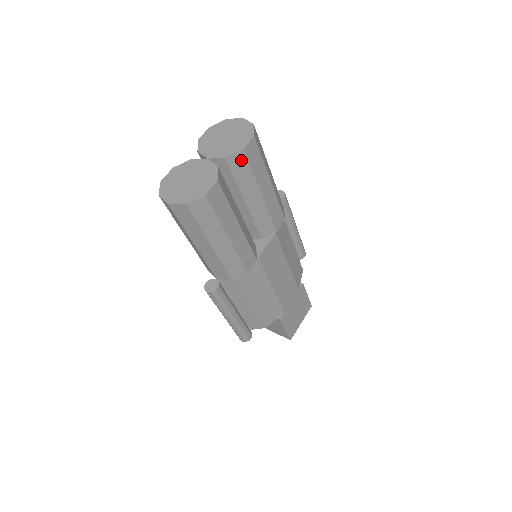
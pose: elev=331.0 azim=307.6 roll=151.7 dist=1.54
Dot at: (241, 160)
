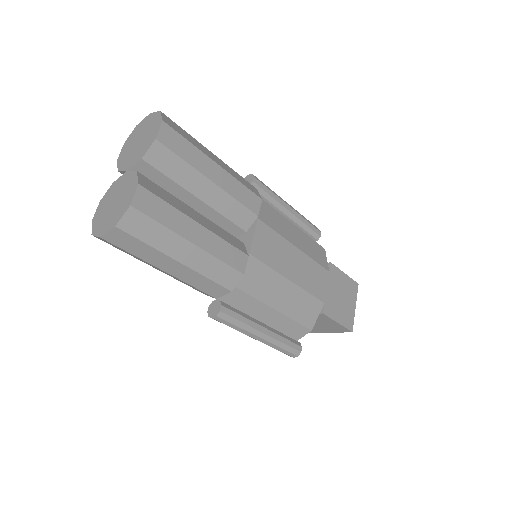
Dot at: (162, 153)
